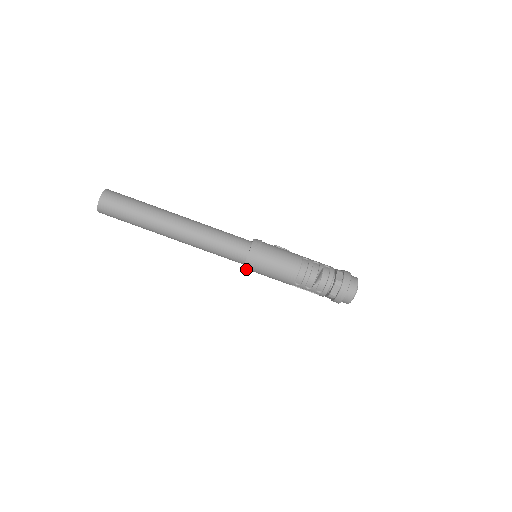
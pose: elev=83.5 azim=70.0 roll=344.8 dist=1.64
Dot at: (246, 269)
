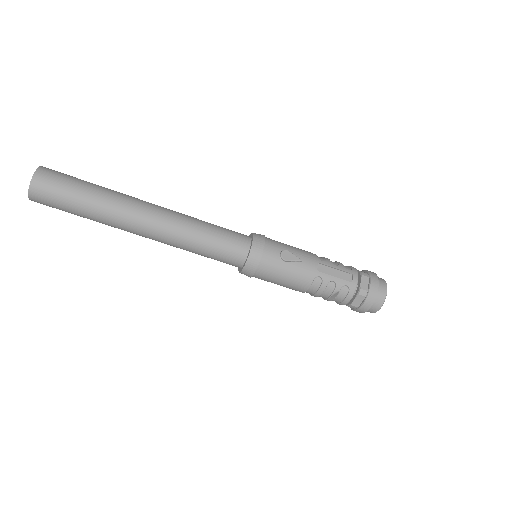
Dot at: occluded
